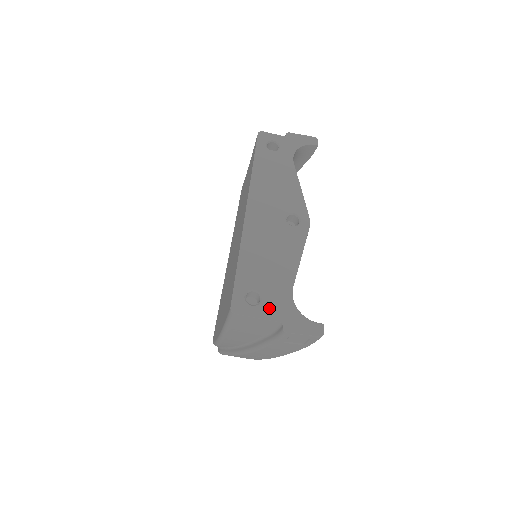
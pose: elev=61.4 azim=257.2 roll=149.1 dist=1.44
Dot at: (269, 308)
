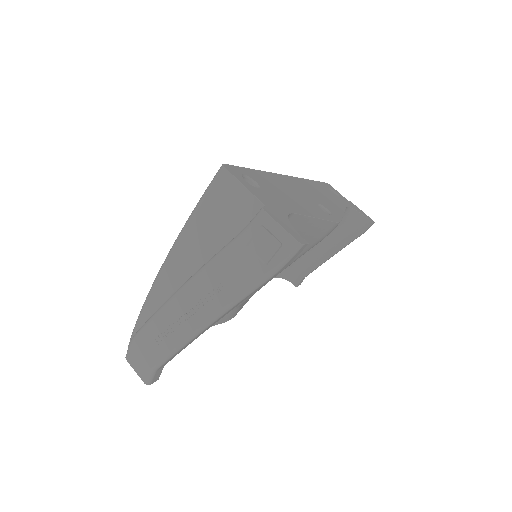
Dot at: (260, 194)
